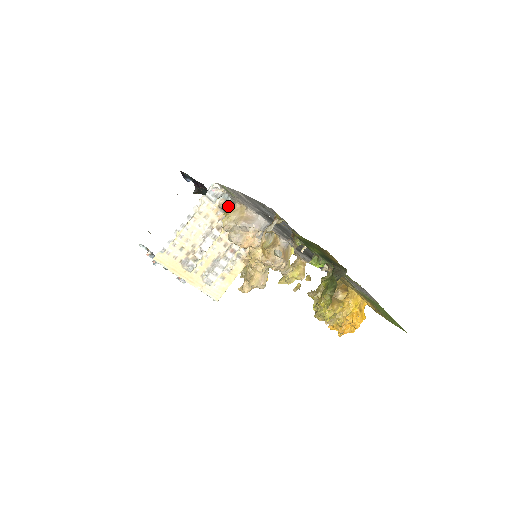
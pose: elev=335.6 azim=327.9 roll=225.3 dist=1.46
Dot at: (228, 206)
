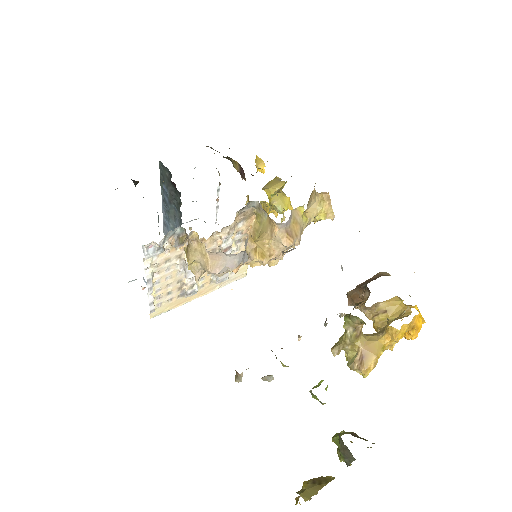
Dot at: (183, 236)
